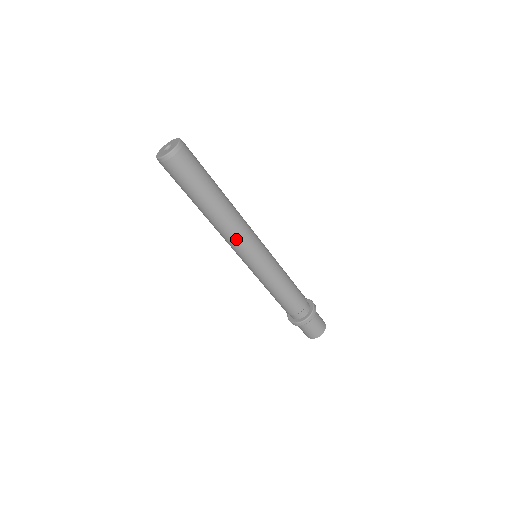
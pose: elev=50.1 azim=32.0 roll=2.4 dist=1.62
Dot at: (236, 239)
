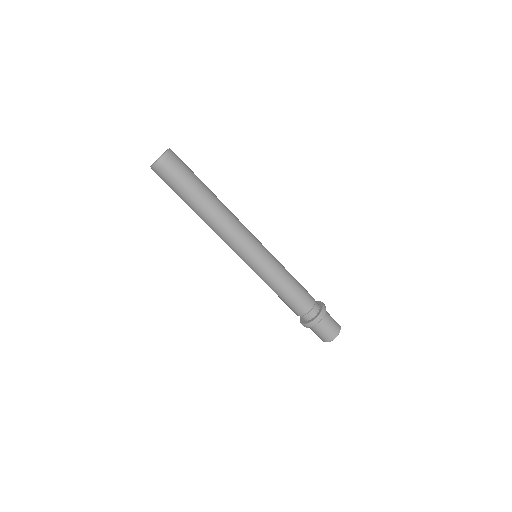
Dot at: (240, 228)
